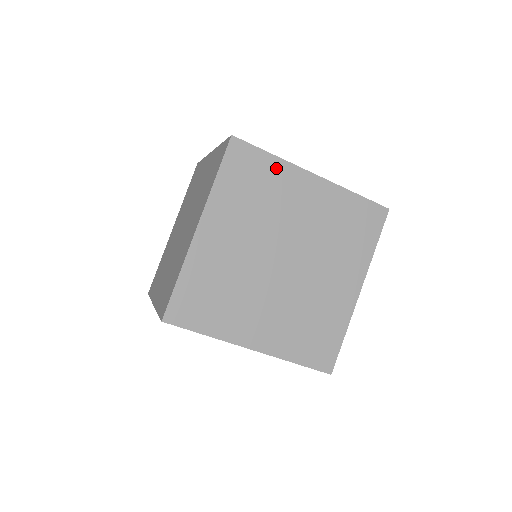
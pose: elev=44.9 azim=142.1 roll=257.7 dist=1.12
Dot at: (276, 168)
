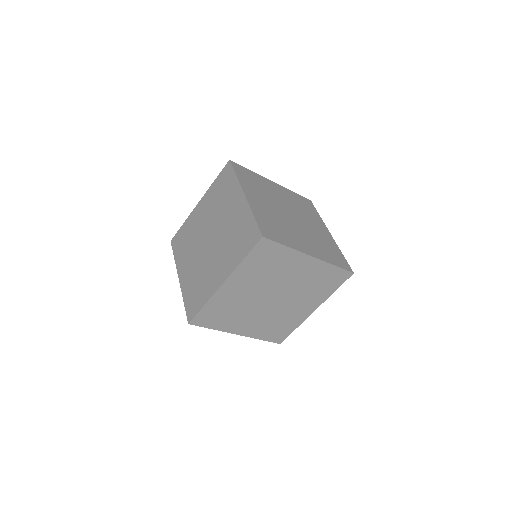
Dot at: (317, 217)
